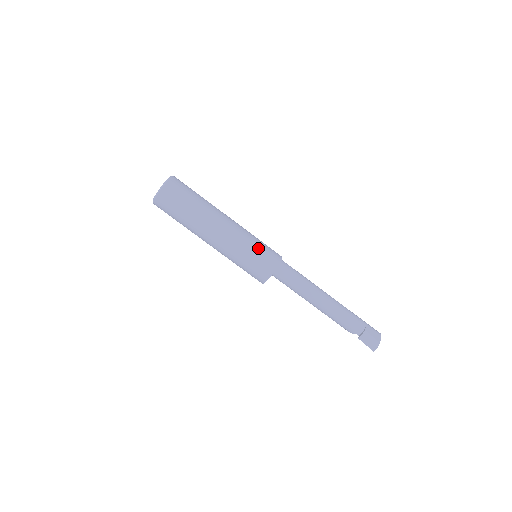
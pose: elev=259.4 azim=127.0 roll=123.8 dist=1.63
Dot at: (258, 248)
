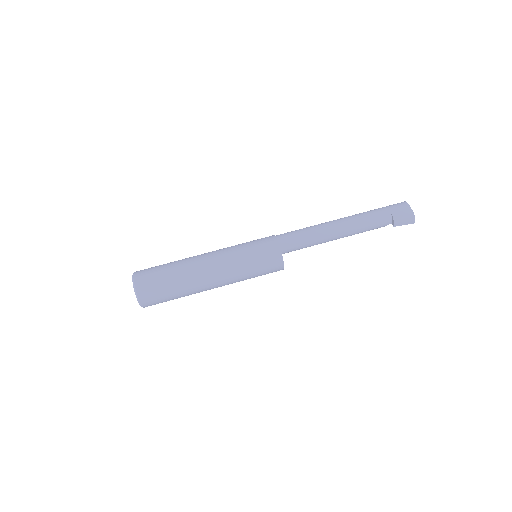
Dot at: (252, 256)
